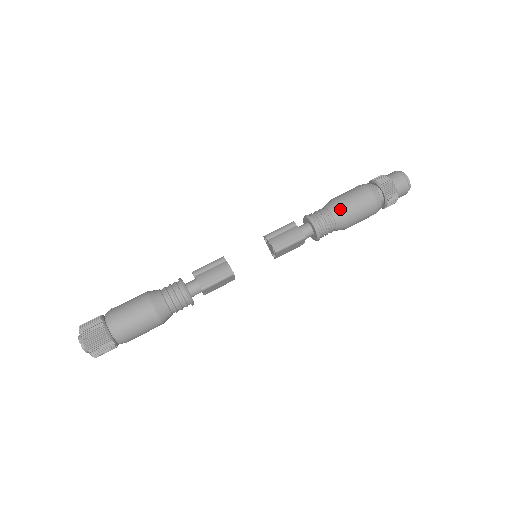
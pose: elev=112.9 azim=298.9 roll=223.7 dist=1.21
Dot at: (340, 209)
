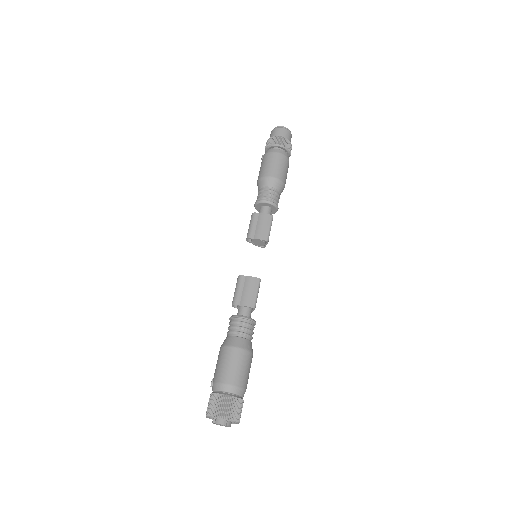
Dot at: (275, 180)
